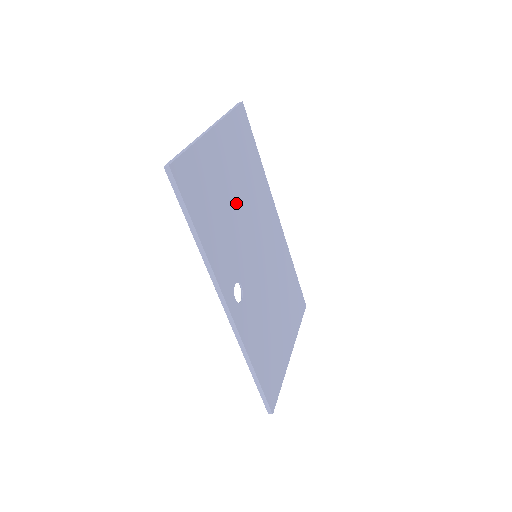
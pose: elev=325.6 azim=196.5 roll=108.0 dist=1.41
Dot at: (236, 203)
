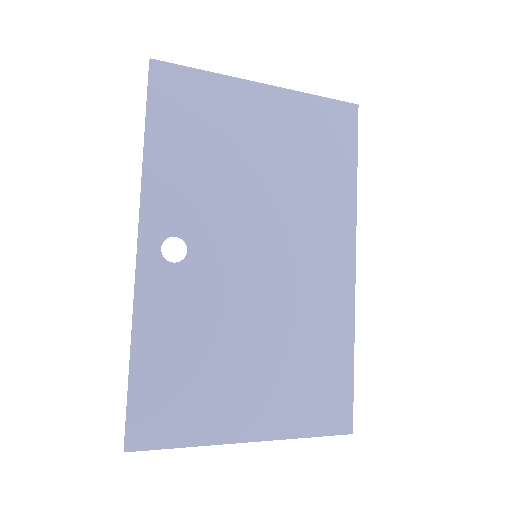
Dot at: (253, 173)
